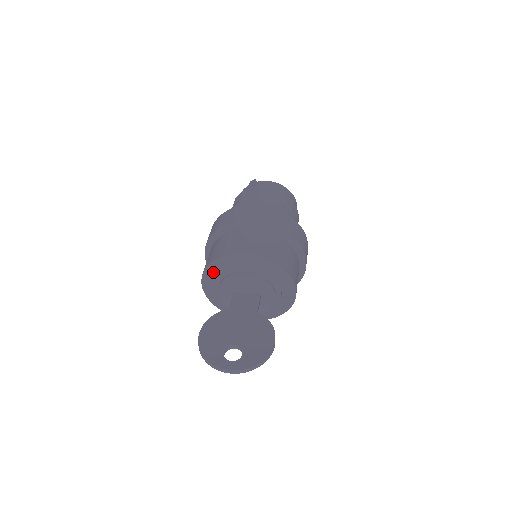
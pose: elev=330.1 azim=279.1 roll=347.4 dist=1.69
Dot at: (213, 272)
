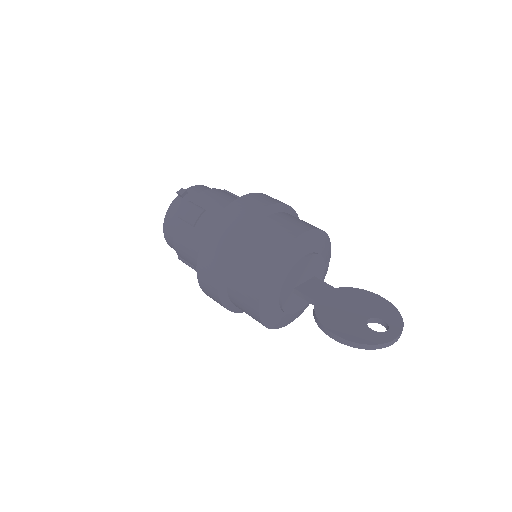
Dot at: (277, 274)
